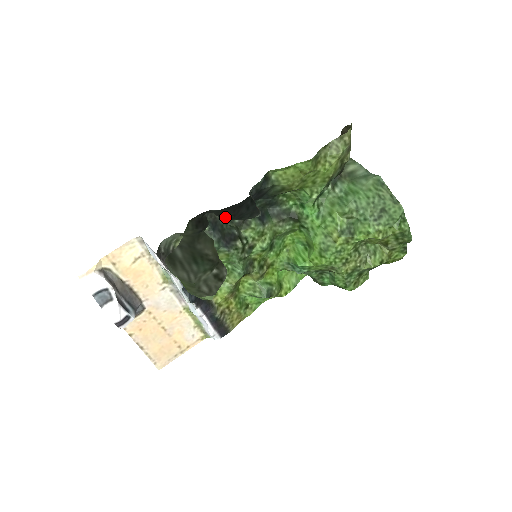
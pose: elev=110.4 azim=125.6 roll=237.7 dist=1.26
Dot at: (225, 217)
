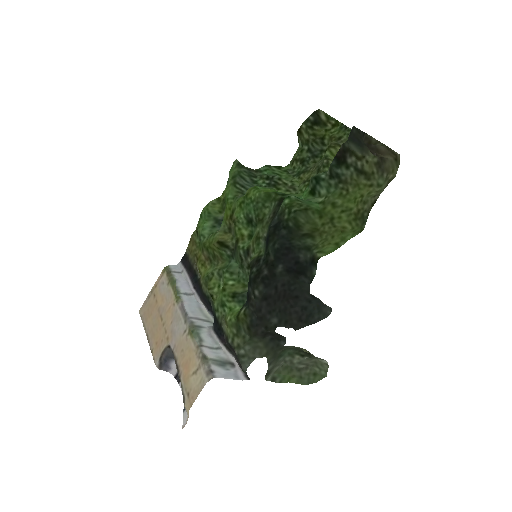
Dot at: (296, 324)
